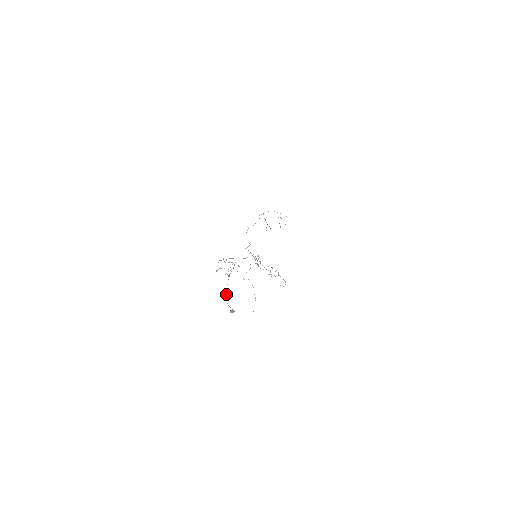
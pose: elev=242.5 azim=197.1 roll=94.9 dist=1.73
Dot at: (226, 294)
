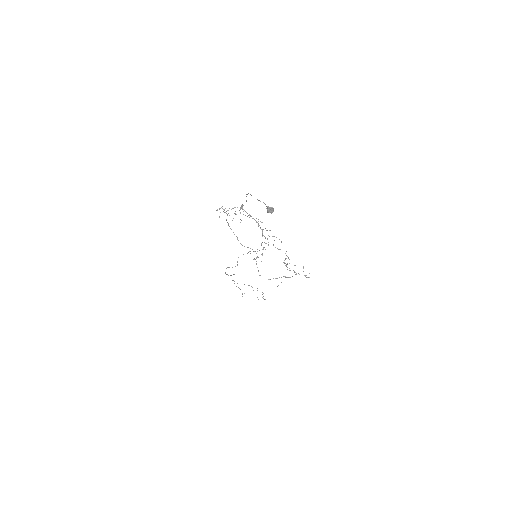
Dot at: occluded
